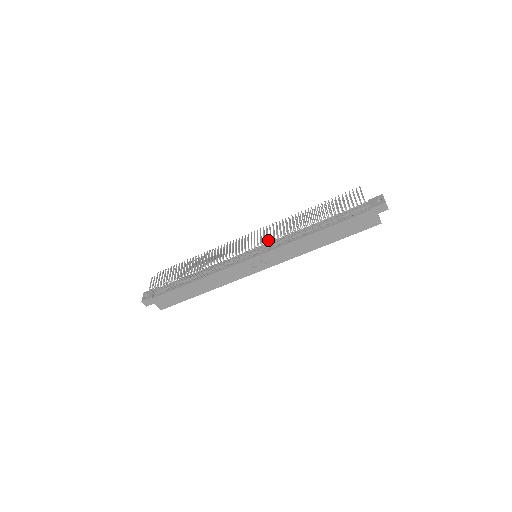
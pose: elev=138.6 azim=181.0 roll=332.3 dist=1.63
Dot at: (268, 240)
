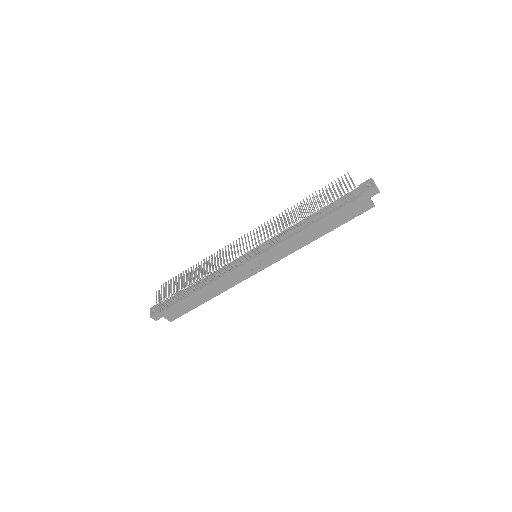
Dot at: (266, 240)
